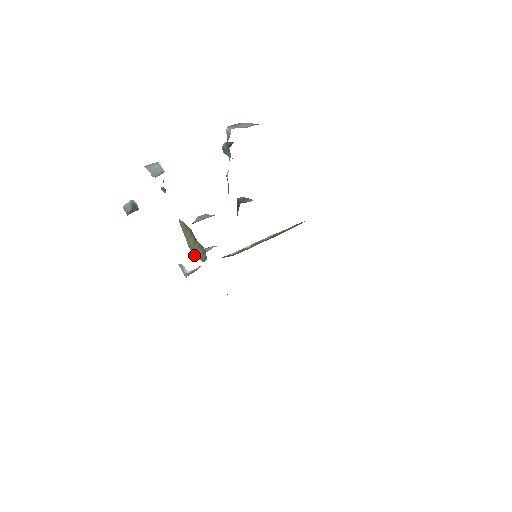
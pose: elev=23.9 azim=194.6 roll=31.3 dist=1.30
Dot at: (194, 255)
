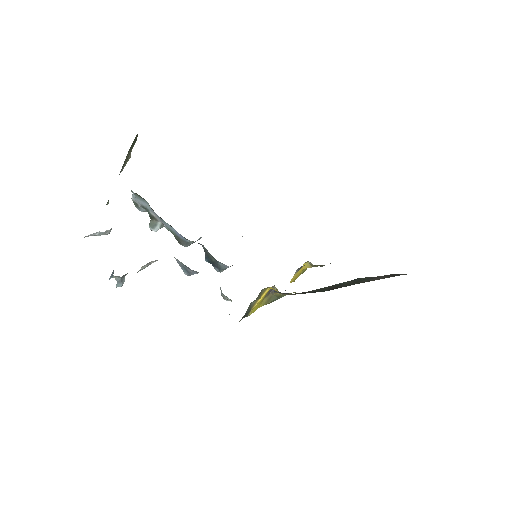
Dot at: (132, 144)
